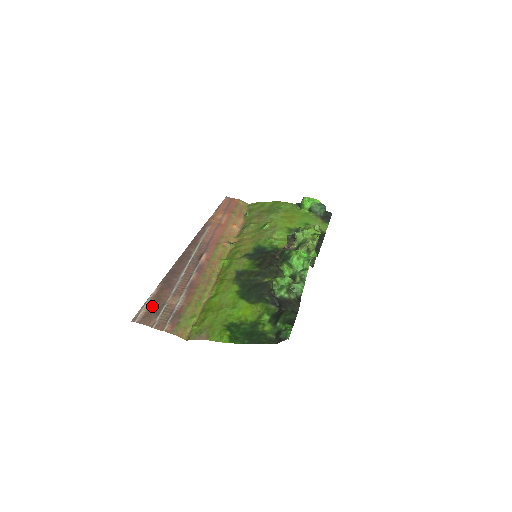
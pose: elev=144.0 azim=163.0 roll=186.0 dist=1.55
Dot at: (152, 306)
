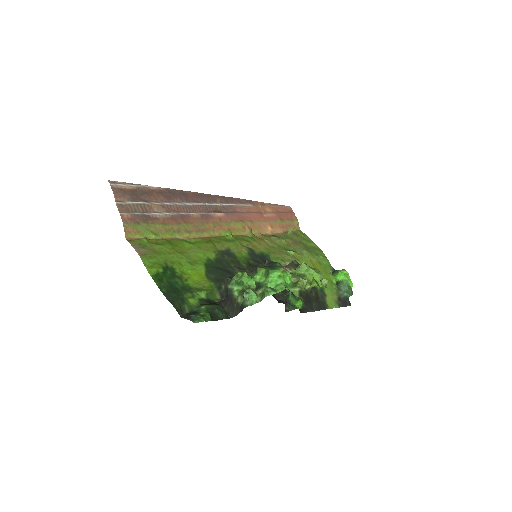
Dot at: (137, 191)
